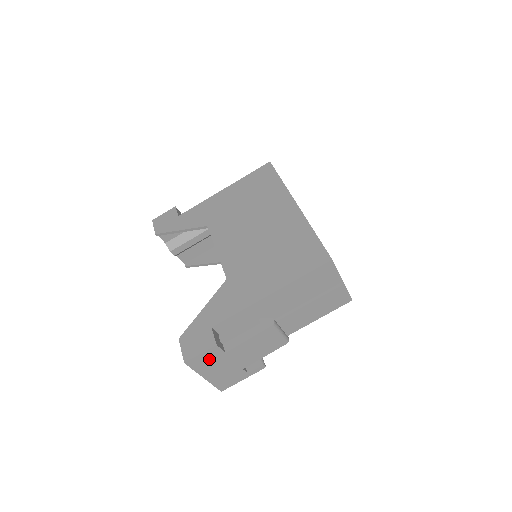
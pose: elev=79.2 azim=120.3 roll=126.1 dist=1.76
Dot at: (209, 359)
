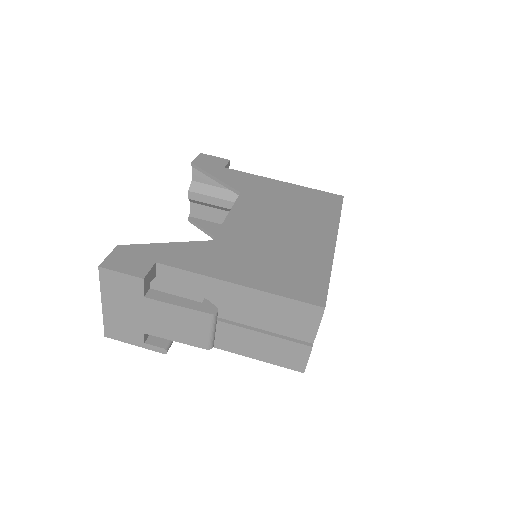
Dot at: (124, 287)
